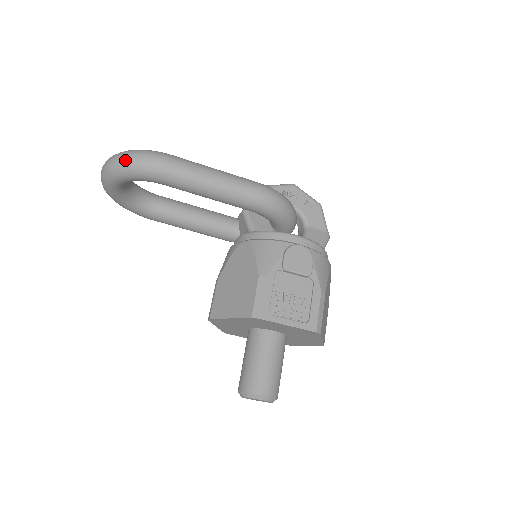
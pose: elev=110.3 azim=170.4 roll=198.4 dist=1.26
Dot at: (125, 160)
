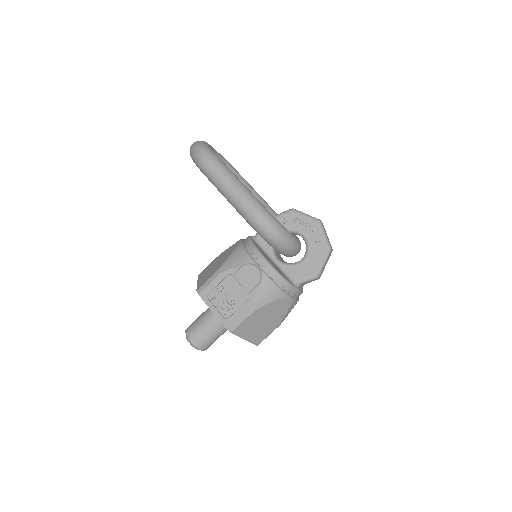
Dot at: (192, 149)
